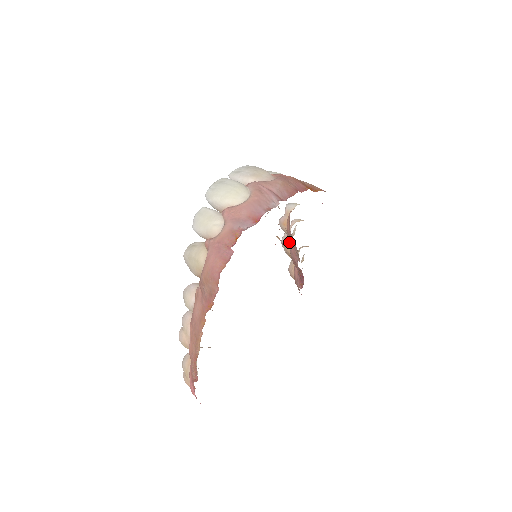
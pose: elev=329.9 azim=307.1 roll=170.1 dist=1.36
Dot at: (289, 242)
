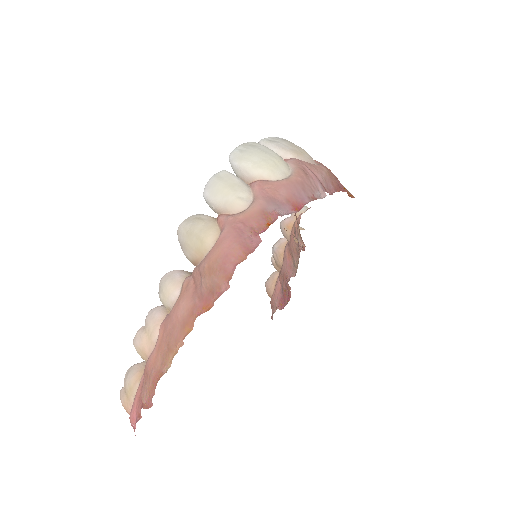
Dot at: (287, 250)
